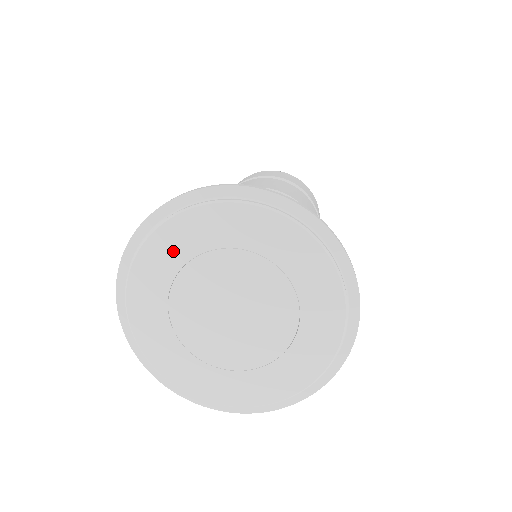
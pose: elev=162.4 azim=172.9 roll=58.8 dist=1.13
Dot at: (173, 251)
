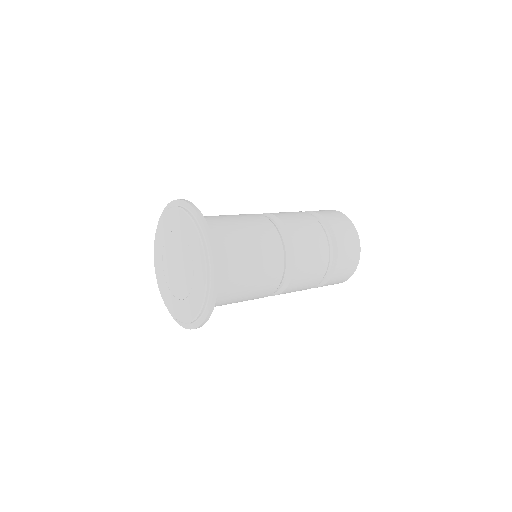
Dot at: (159, 249)
